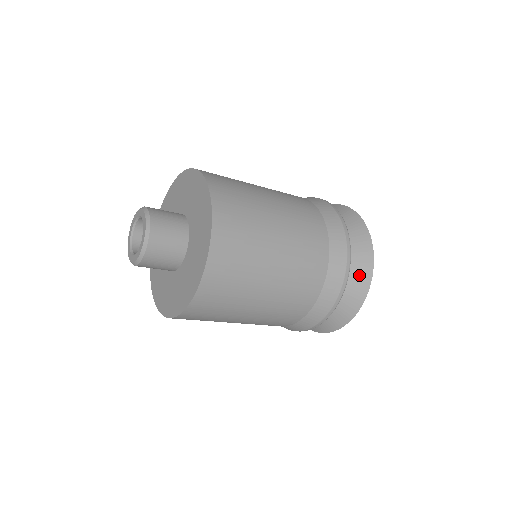
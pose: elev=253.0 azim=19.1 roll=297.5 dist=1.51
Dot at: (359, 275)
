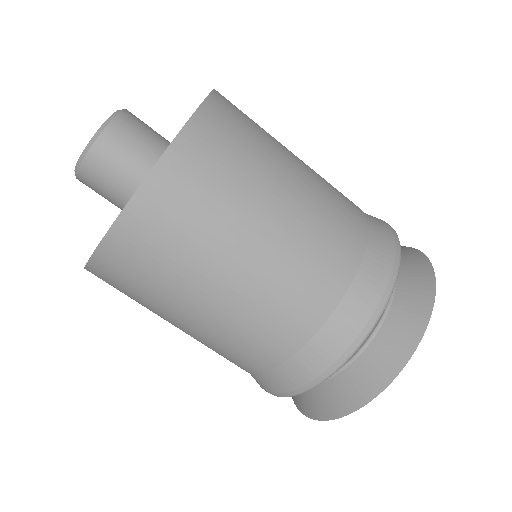
Dot at: (360, 380)
